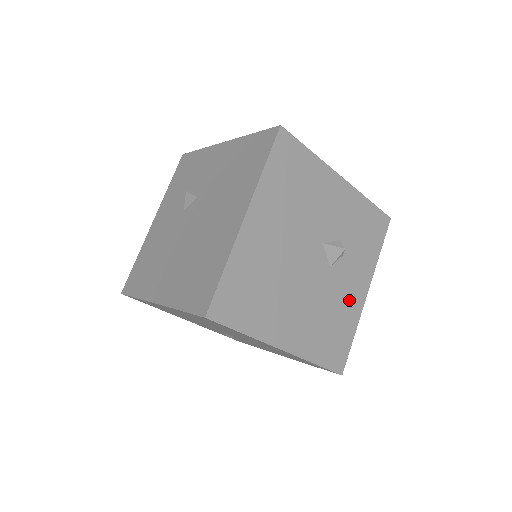
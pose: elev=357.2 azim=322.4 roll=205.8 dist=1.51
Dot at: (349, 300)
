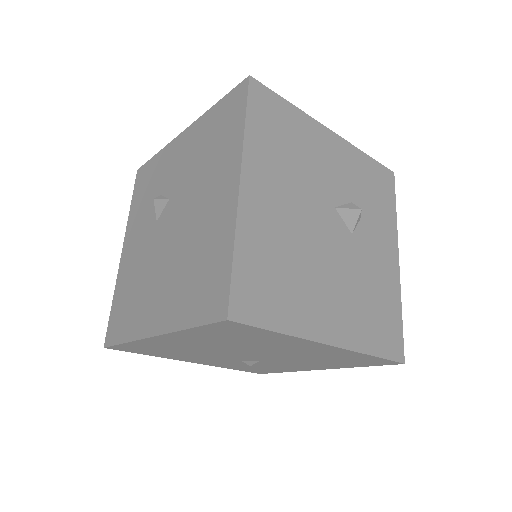
Dot at: (383, 271)
